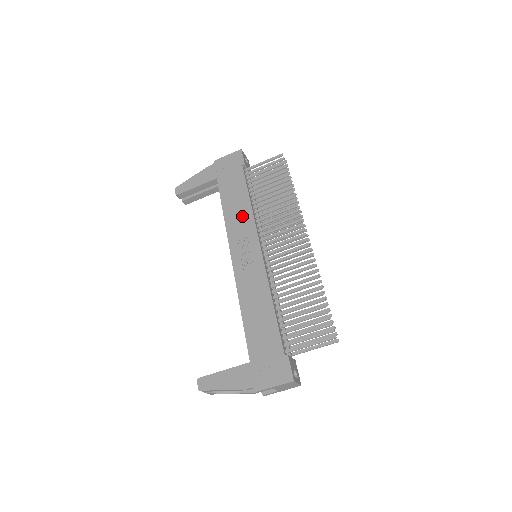
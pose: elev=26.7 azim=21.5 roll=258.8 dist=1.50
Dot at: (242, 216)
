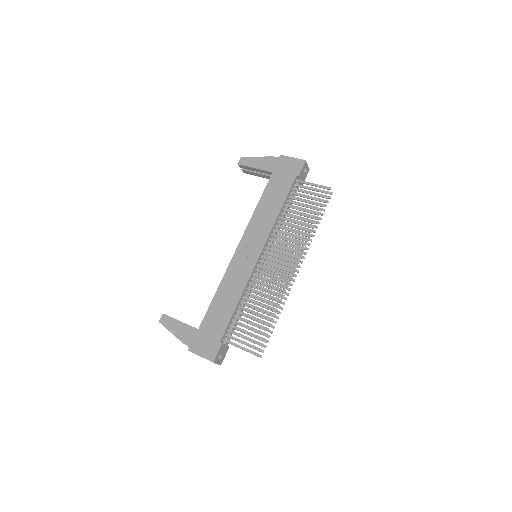
Dot at: (266, 219)
